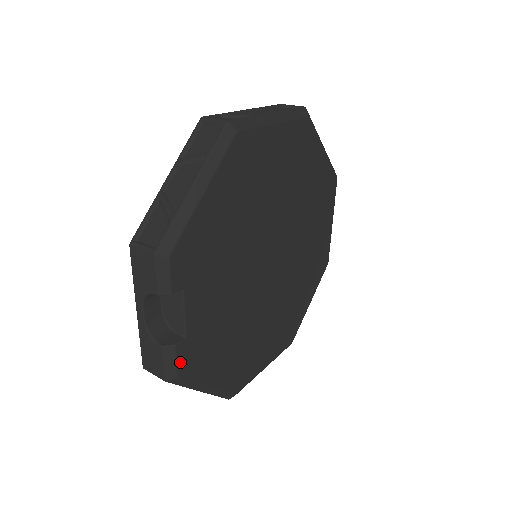
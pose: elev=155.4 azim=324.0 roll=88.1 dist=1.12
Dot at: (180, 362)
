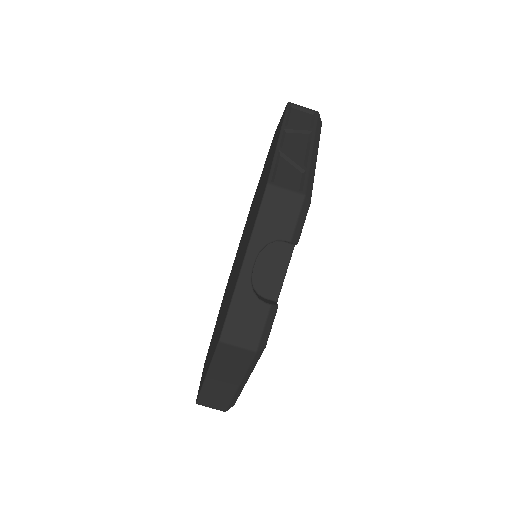
Dot at: (270, 330)
